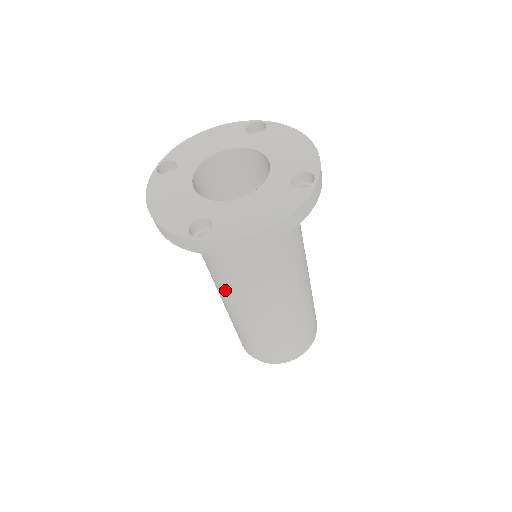
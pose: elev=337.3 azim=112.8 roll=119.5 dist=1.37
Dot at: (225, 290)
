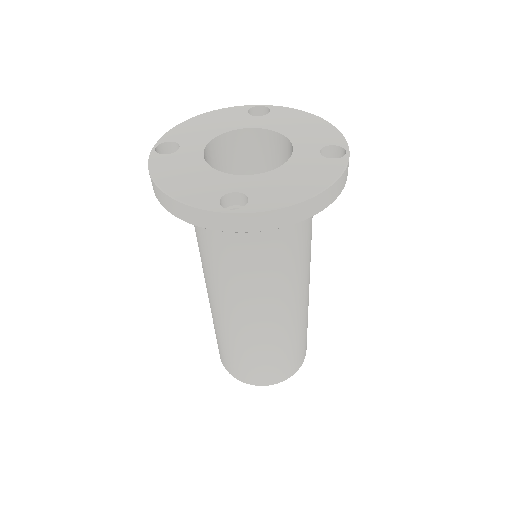
Dot at: (231, 293)
